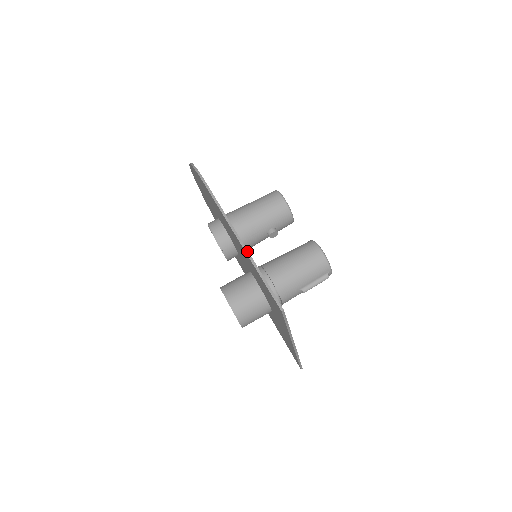
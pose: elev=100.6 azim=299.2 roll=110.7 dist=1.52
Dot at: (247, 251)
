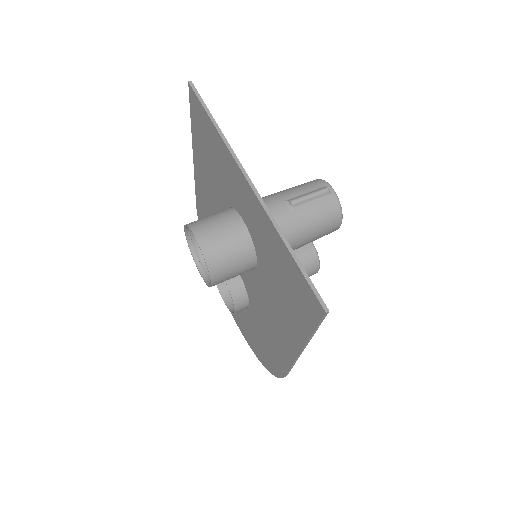
Dot at: occluded
